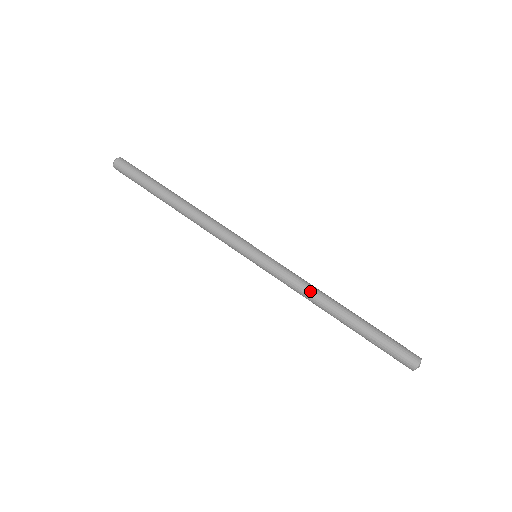
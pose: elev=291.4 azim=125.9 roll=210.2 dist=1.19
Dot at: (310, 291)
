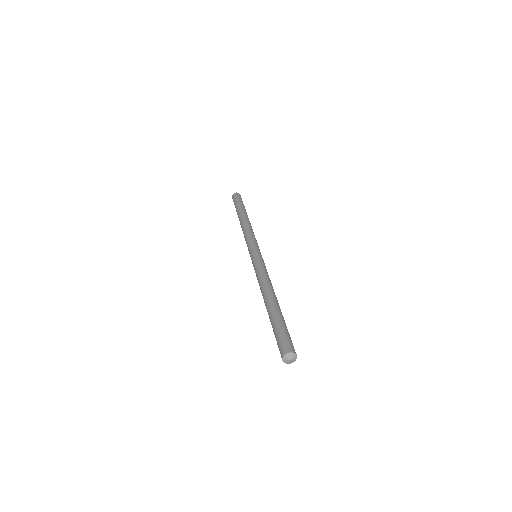
Dot at: (265, 280)
